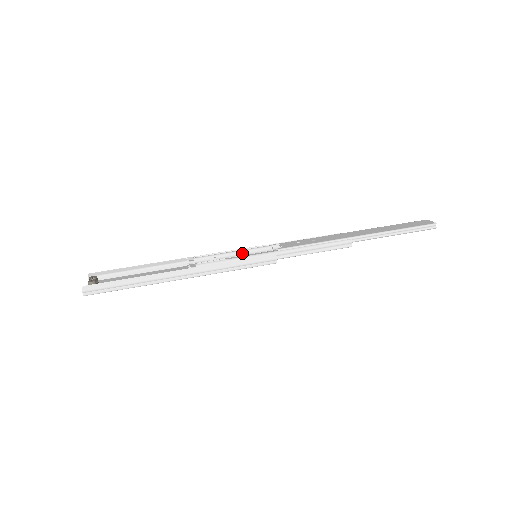
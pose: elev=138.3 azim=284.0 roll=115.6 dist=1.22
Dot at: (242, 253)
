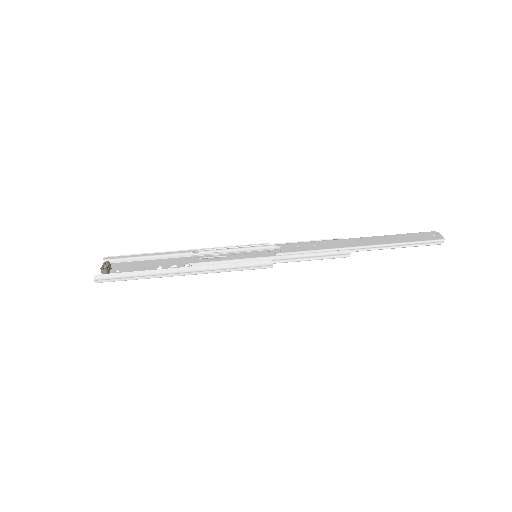
Dot at: (245, 250)
